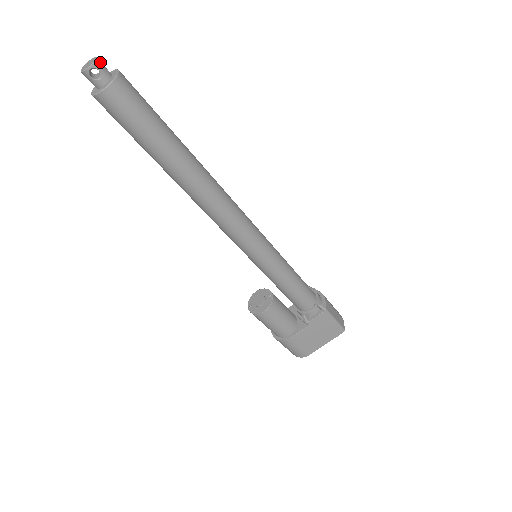
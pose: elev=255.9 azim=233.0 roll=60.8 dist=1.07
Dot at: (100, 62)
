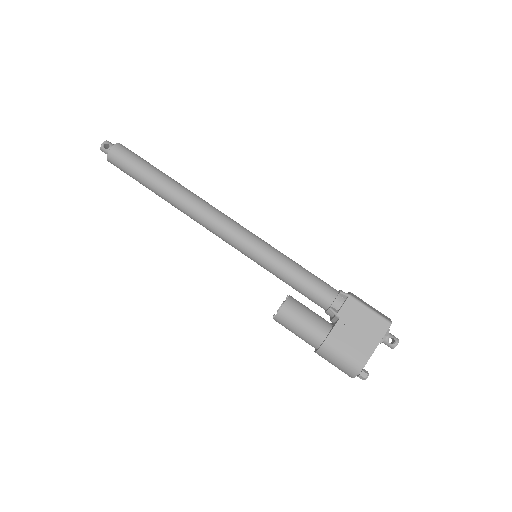
Dot at: (110, 142)
